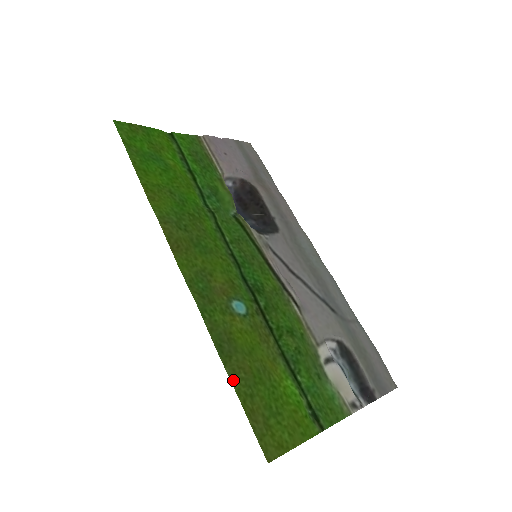
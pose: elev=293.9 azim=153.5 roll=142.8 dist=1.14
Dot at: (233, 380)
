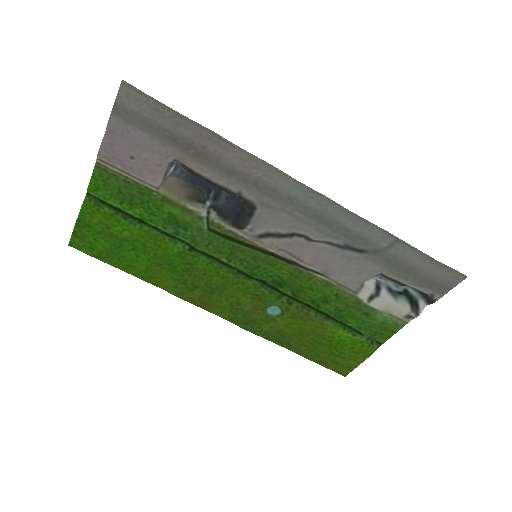
Dot at: (300, 354)
